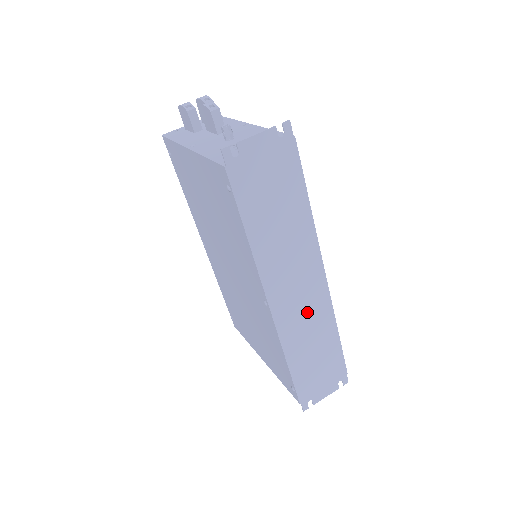
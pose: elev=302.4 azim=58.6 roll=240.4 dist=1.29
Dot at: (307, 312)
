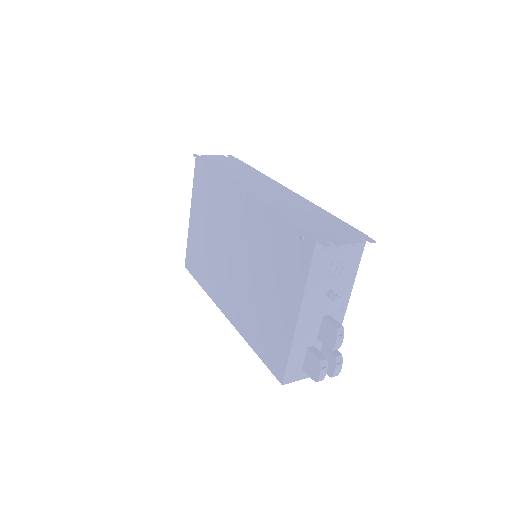
Dot at: (283, 199)
